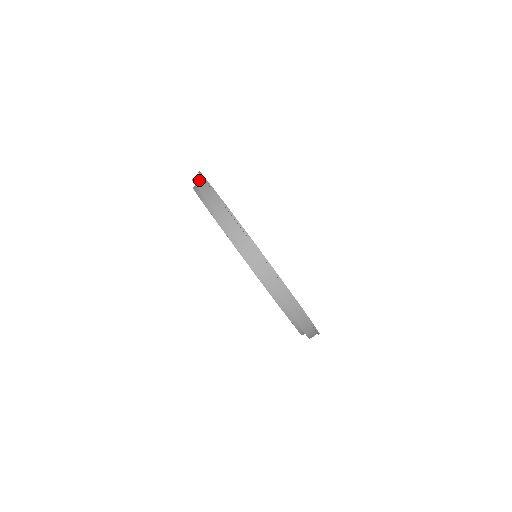
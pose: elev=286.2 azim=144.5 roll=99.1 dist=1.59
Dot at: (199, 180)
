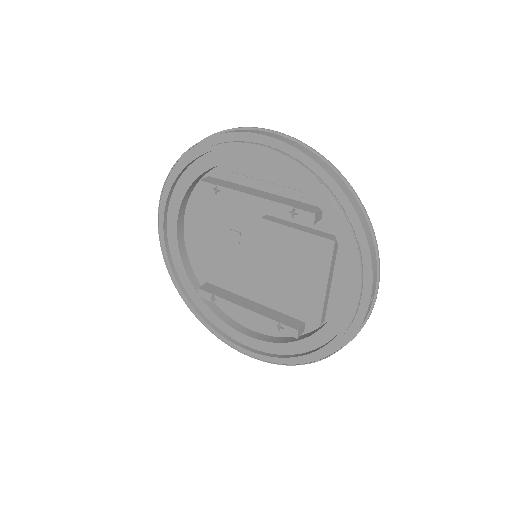
Dot at: occluded
